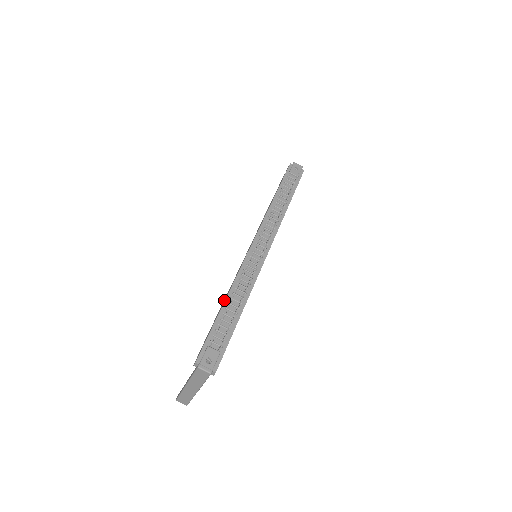
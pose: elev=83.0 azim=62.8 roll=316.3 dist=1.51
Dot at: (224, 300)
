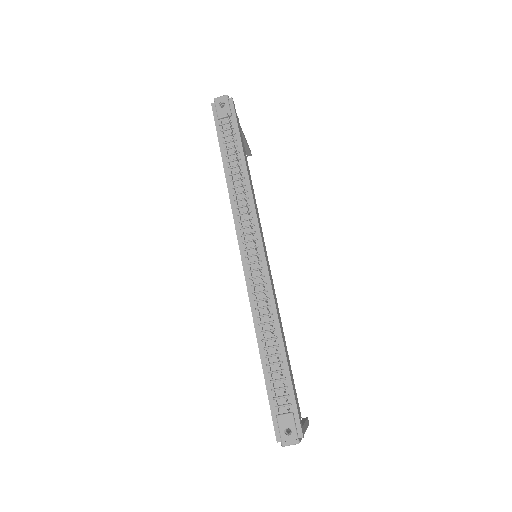
Dot at: occluded
